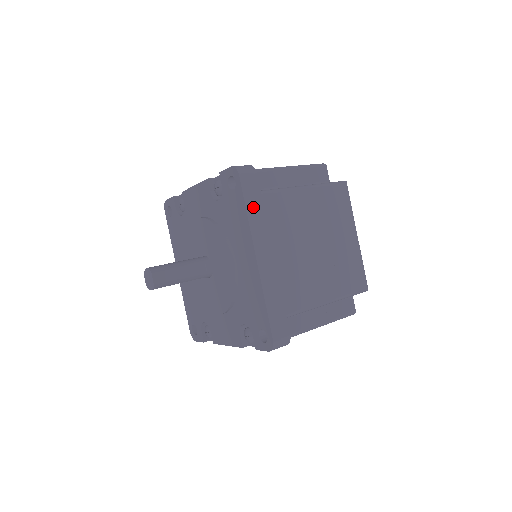
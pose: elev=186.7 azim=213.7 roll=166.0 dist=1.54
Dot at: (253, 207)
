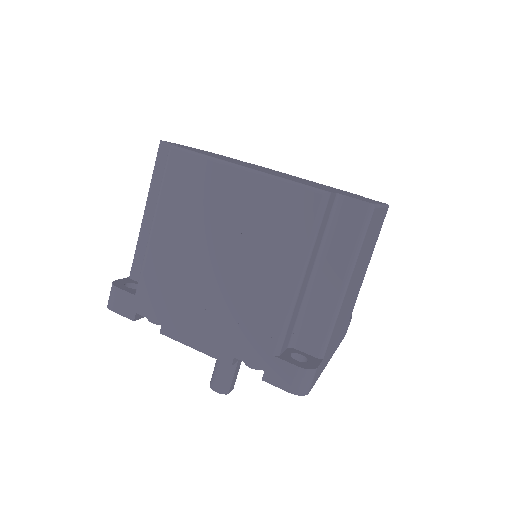
Dot at: (321, 369)
